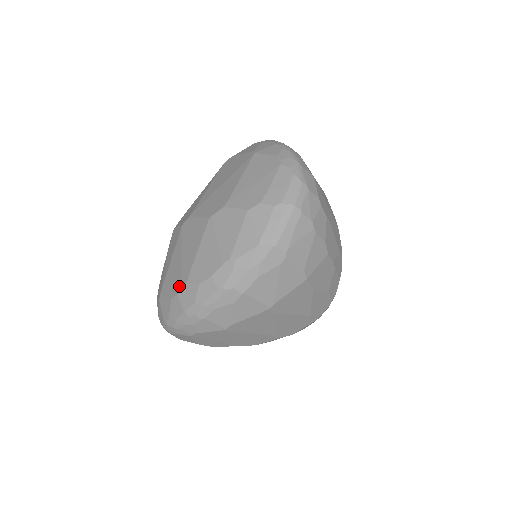
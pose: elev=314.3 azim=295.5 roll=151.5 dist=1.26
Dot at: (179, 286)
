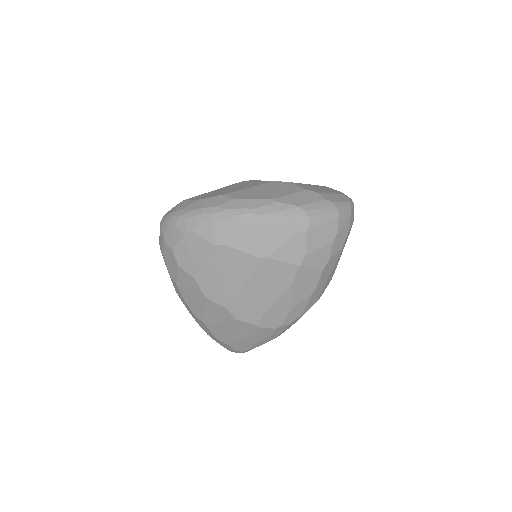
Dot at: (214, 195)
